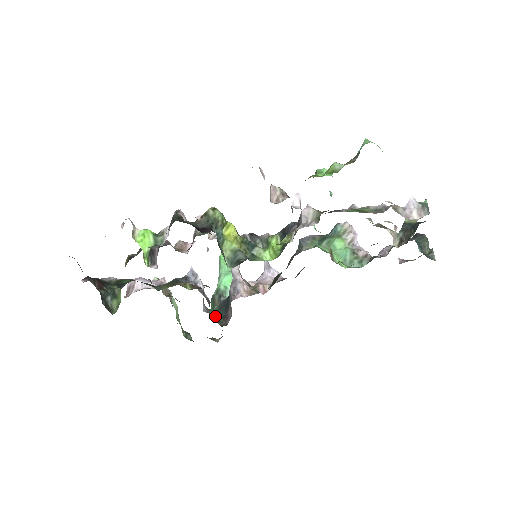
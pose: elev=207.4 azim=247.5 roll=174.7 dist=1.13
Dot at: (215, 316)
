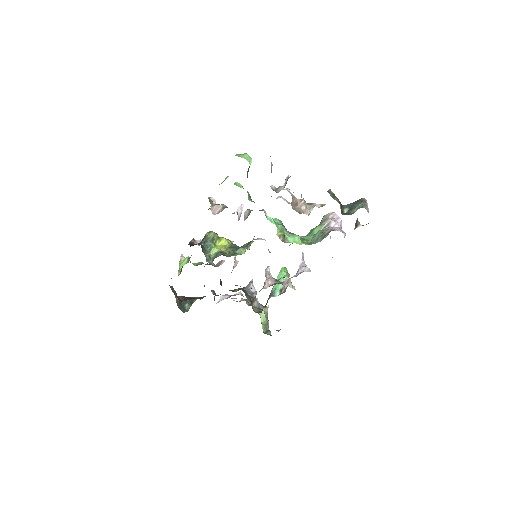
Dot at: (262, 309)
